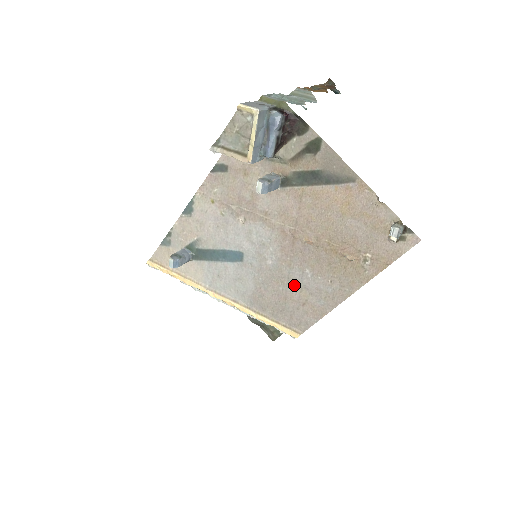
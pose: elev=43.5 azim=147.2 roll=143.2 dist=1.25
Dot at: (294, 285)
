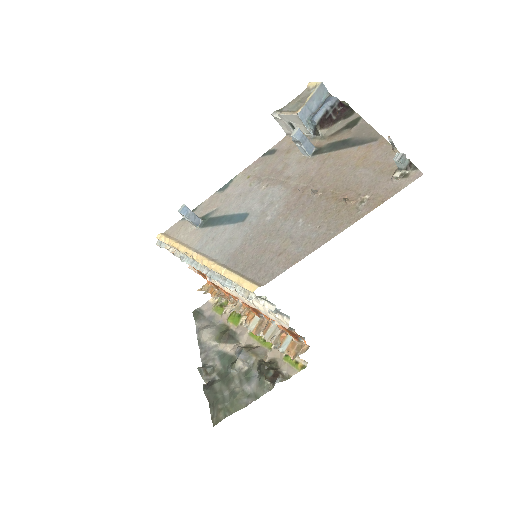
Dot at: (280, 236)
